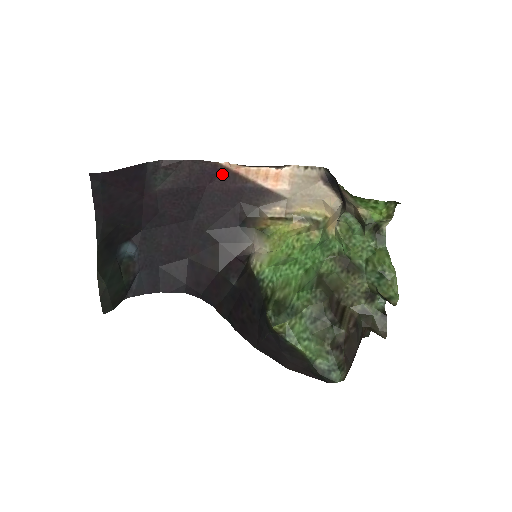
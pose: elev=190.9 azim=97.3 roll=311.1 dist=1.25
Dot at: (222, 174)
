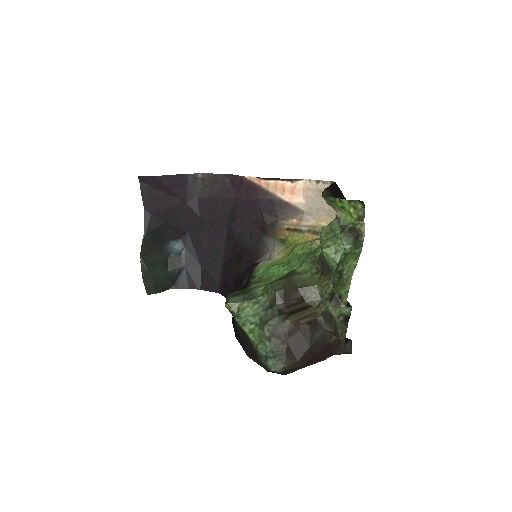
Dot at: (247, 187)
